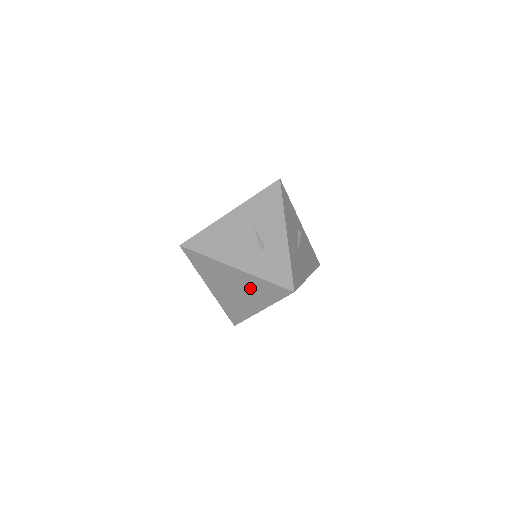
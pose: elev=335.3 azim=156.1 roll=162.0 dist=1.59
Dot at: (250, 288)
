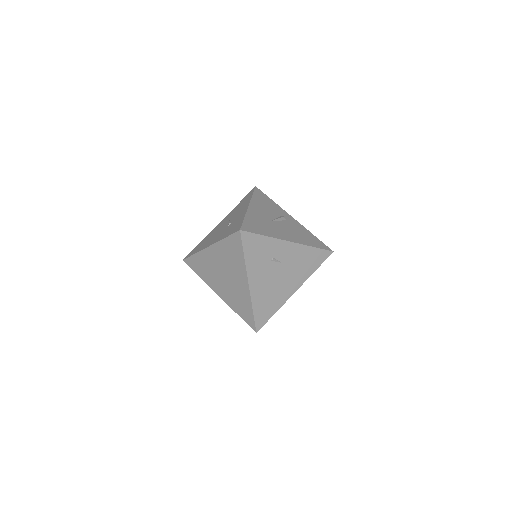
Dot at: (227, 261)
